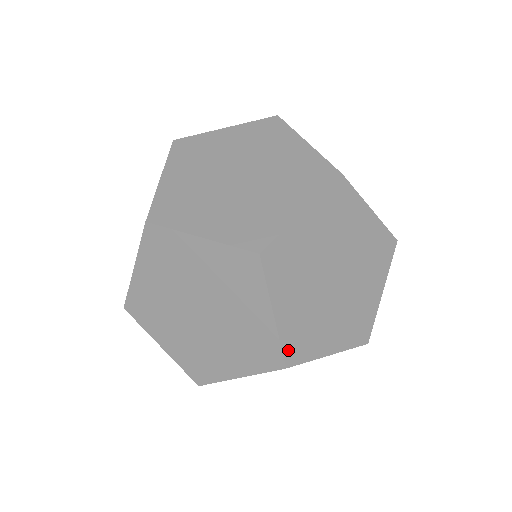
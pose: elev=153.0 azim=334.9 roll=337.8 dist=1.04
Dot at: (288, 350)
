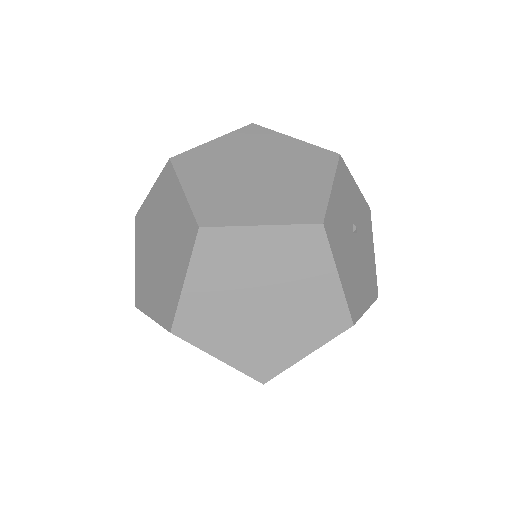
Dot at: (255, 373)
